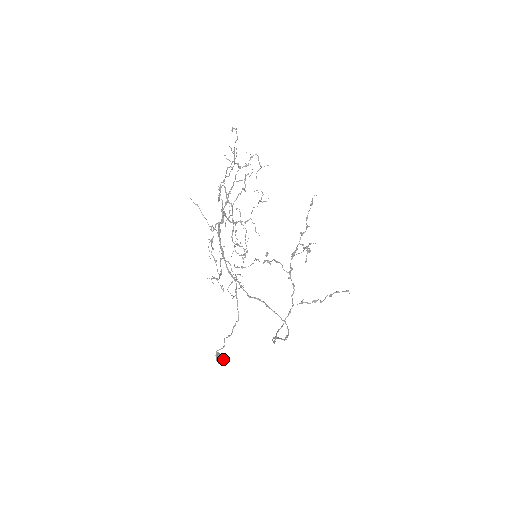
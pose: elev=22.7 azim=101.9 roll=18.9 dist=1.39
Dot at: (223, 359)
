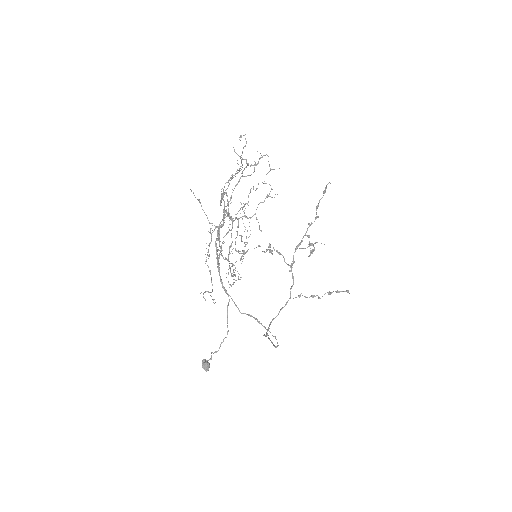
Dot at: (209, 366)
